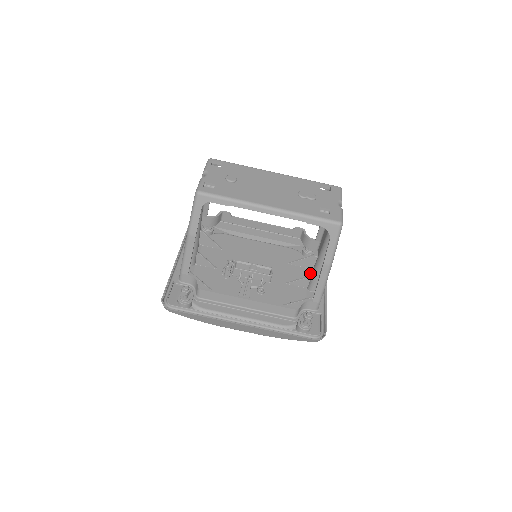
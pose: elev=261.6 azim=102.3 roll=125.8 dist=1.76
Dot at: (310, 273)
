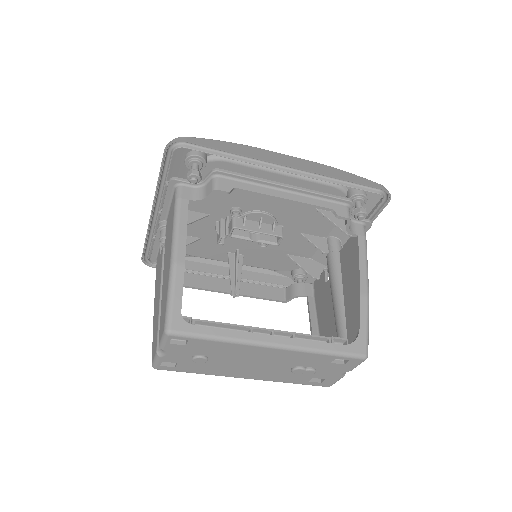
Dot at: occluded
